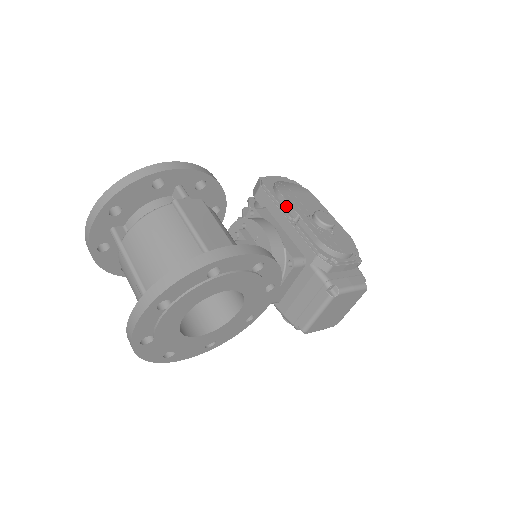
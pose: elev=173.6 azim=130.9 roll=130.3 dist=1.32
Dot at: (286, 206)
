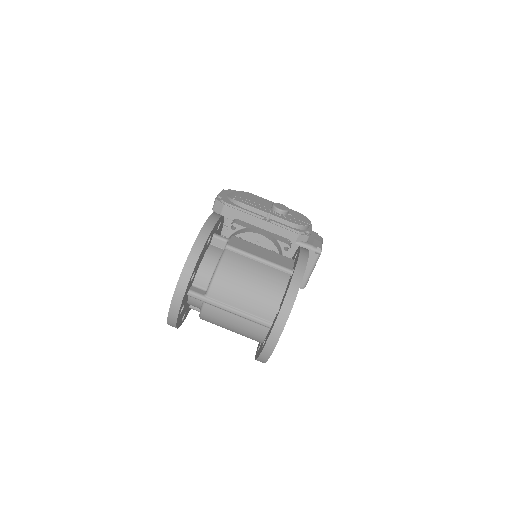
Dot at: (254, 211)
